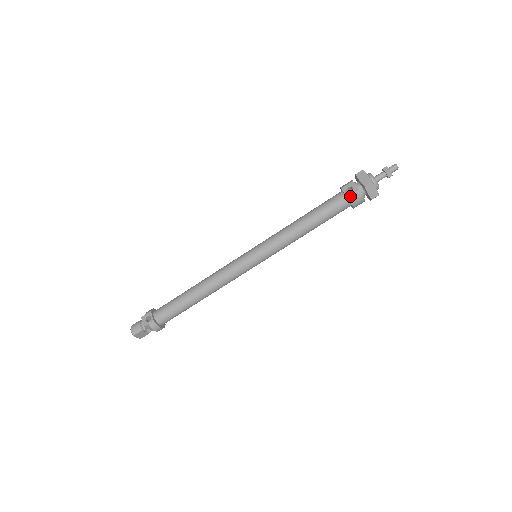
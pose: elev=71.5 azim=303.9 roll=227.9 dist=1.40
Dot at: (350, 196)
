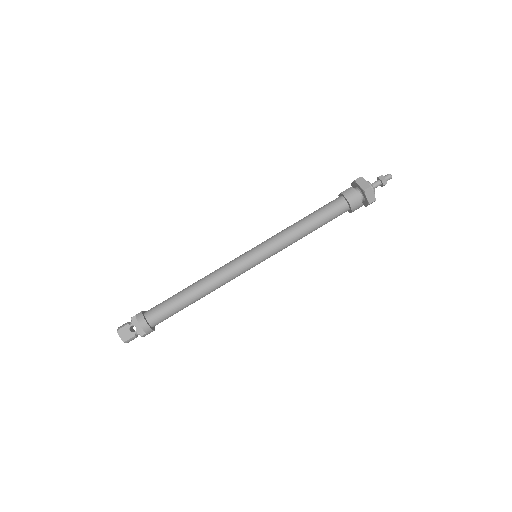
Dot at: (343, 192)
